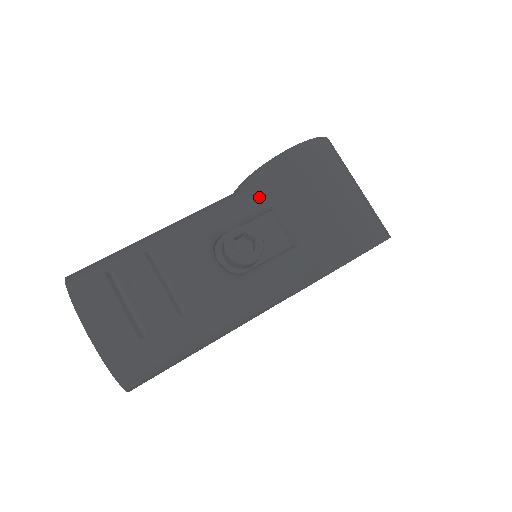
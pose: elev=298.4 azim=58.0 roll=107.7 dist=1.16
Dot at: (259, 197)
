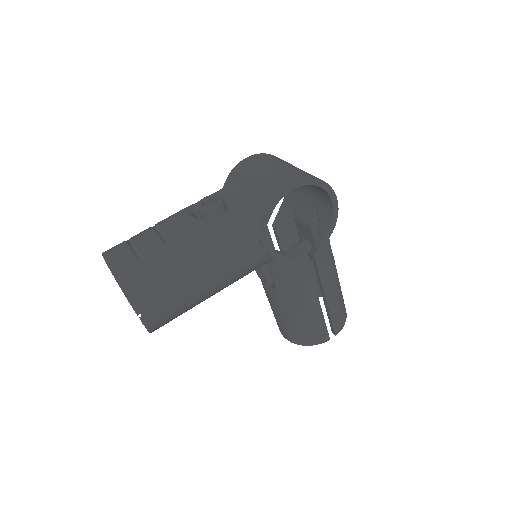
Dot at: (225, 187)
